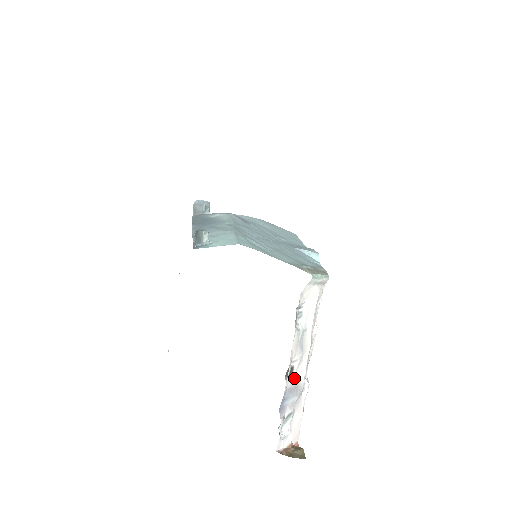
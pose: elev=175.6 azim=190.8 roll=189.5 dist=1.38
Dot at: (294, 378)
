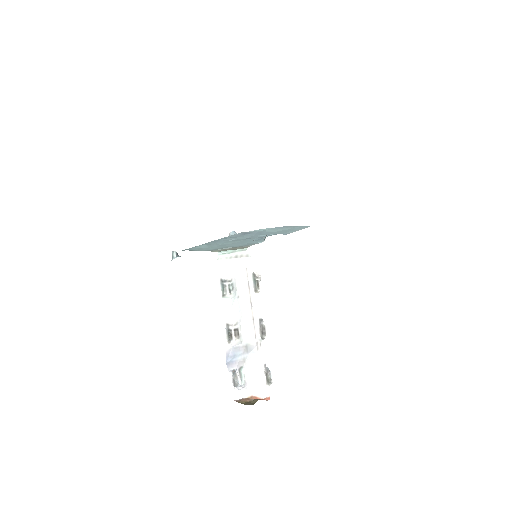
Dot at: (241, 338)
